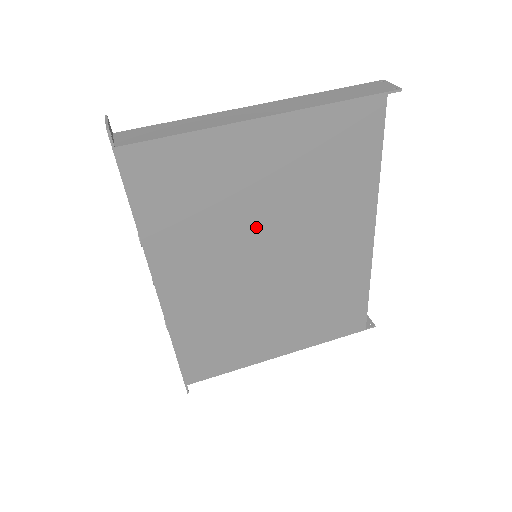
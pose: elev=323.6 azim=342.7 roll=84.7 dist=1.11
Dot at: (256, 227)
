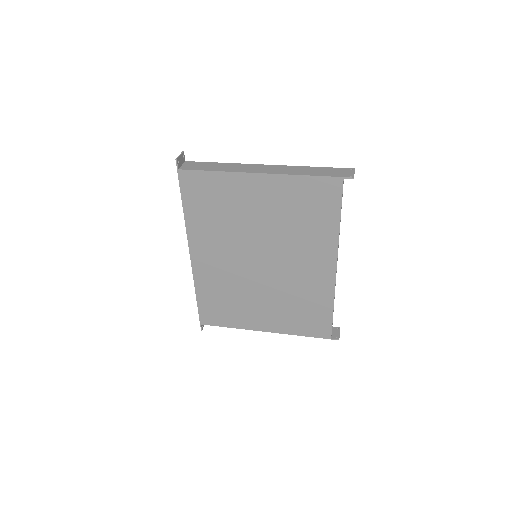
Dot at: (253, 236)
